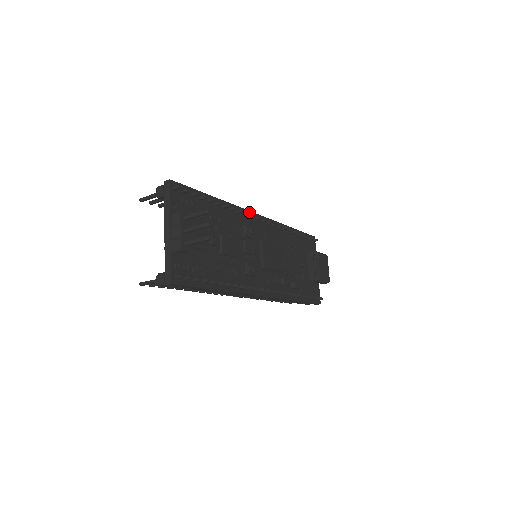
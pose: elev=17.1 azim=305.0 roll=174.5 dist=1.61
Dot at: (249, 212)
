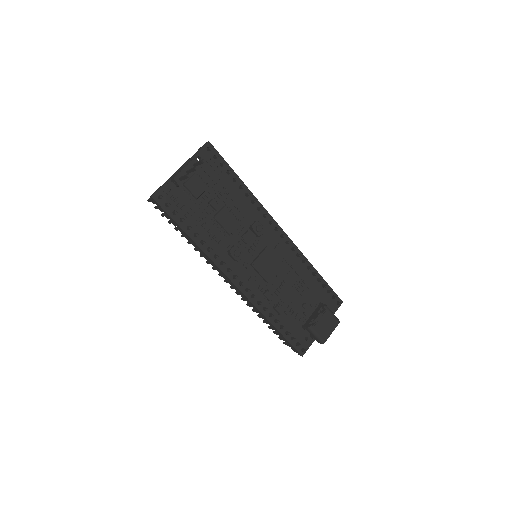
Dot at: (272, 219)
